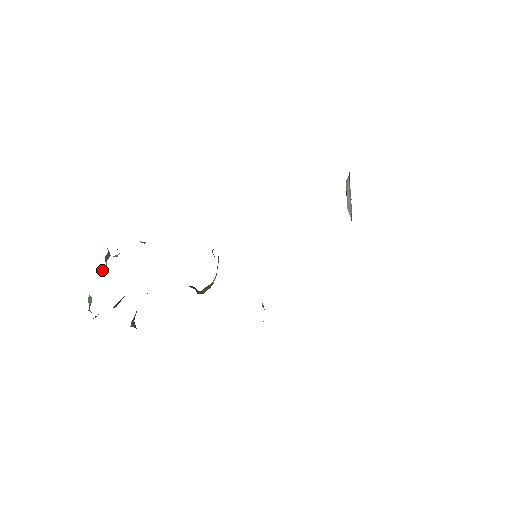
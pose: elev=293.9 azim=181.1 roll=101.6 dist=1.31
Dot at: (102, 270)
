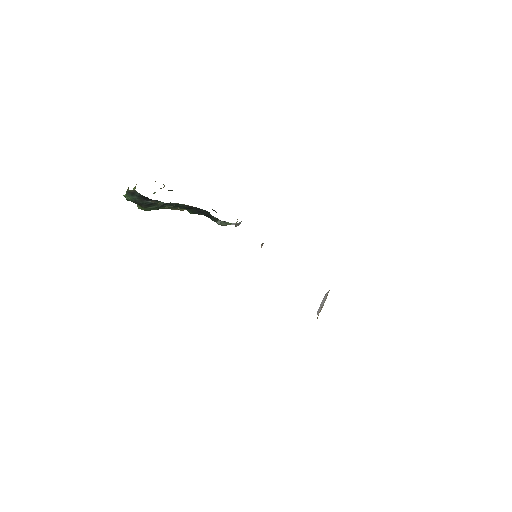
Dot at: occluded
